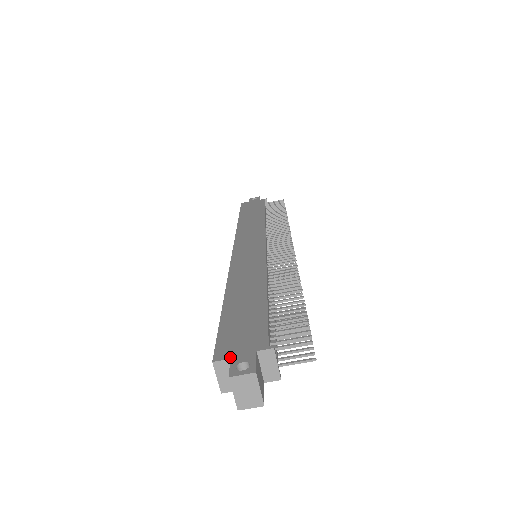
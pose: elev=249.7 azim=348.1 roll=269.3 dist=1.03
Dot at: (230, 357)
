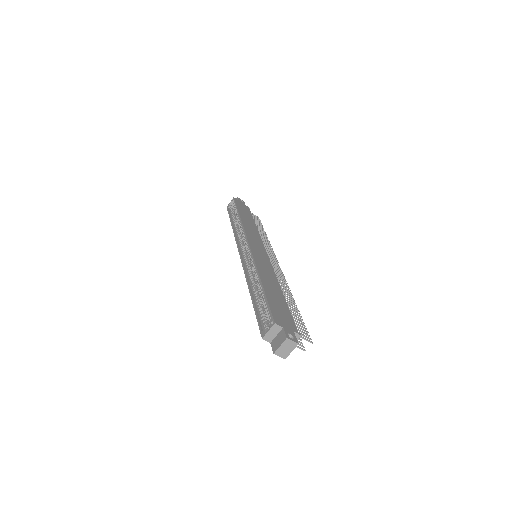
Dot at: (283, 326)
